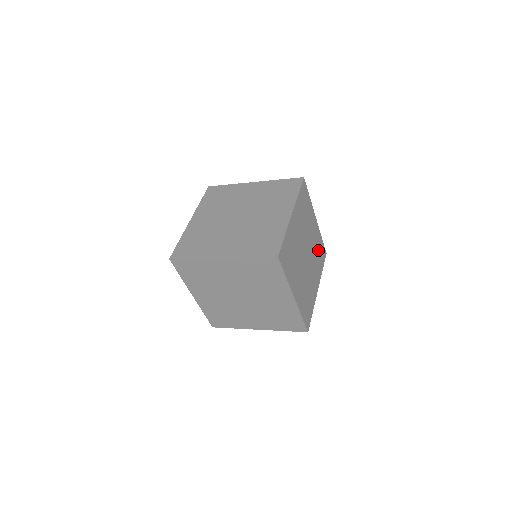
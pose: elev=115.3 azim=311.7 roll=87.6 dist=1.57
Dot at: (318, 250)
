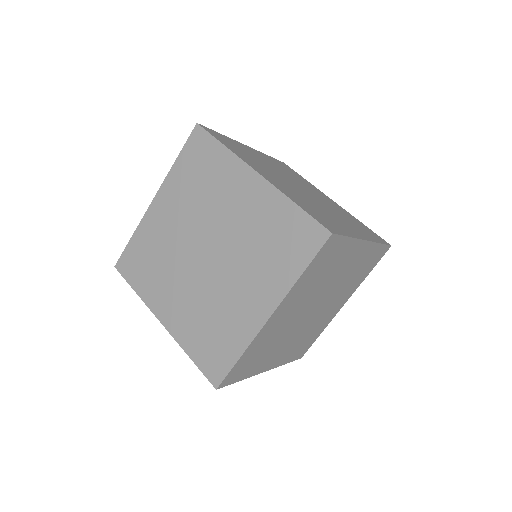
Dot at: (353, 221)
